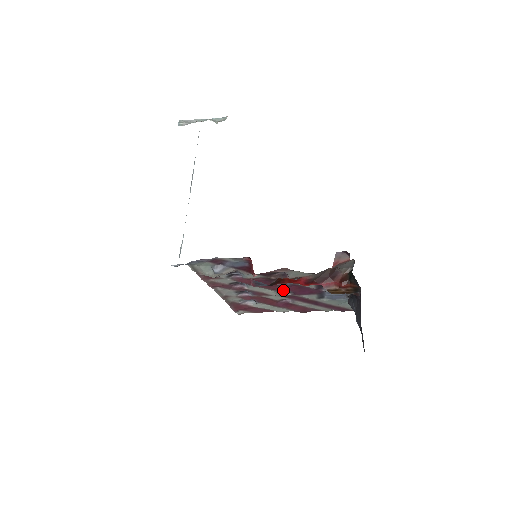
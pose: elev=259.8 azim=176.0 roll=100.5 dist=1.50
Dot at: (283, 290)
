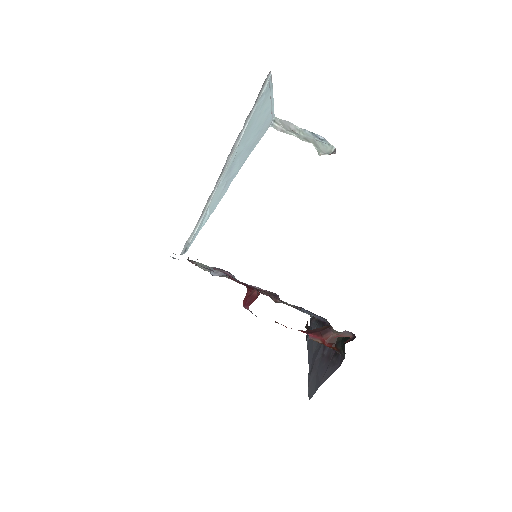
Dot at: occluded
